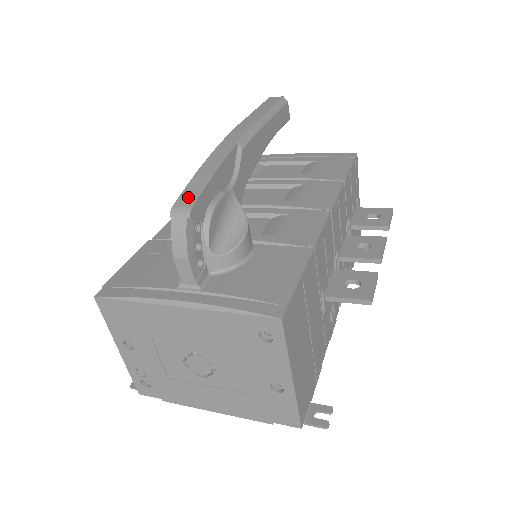
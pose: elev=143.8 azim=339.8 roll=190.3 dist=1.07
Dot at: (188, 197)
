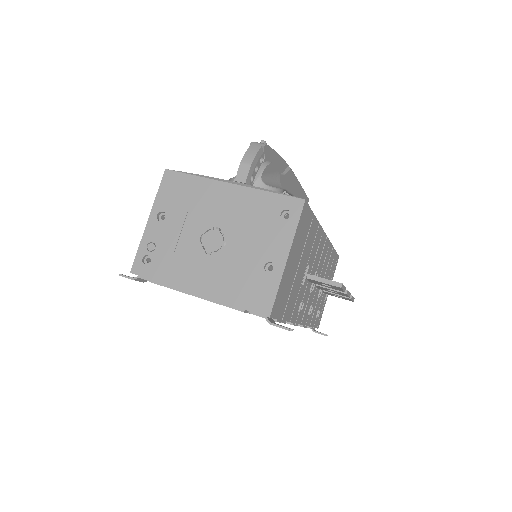
Dot at: (265, 143)
